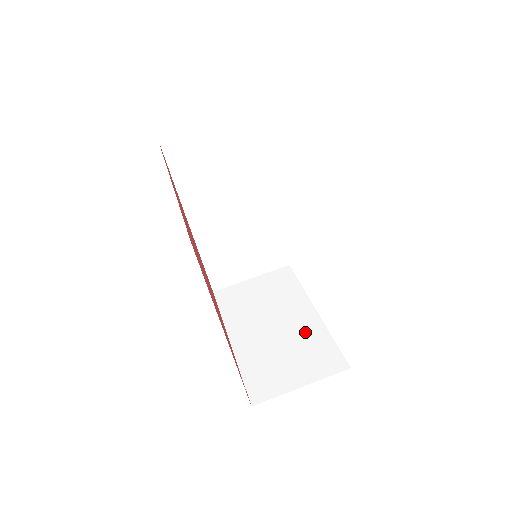
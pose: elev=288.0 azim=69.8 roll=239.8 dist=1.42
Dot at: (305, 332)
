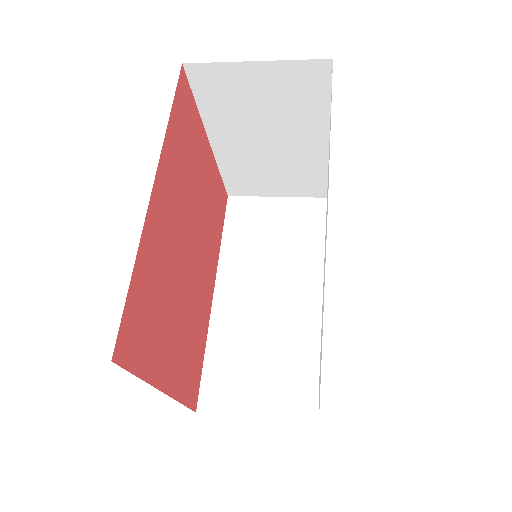
Dot at: occluded
